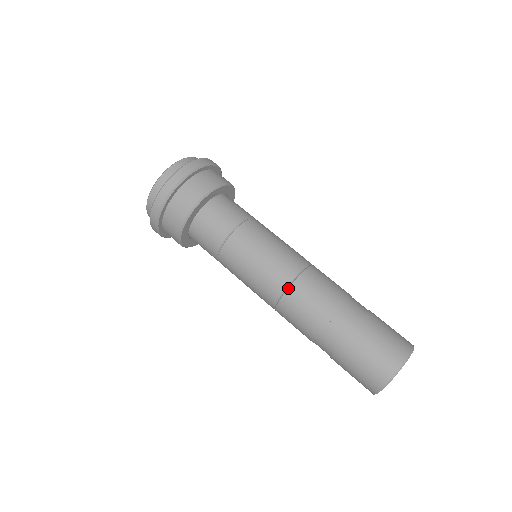
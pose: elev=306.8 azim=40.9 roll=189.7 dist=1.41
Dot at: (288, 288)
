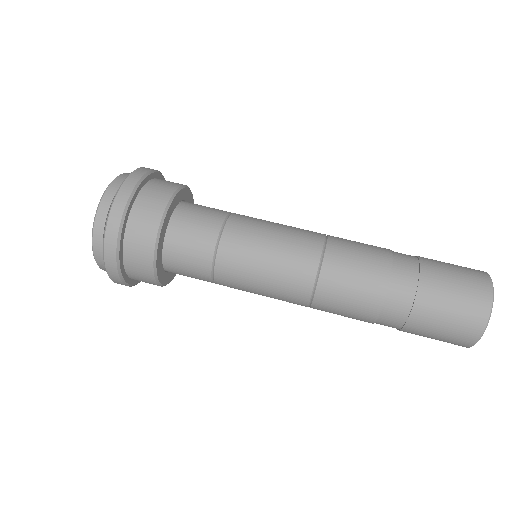
Dot at: (324, 254)
